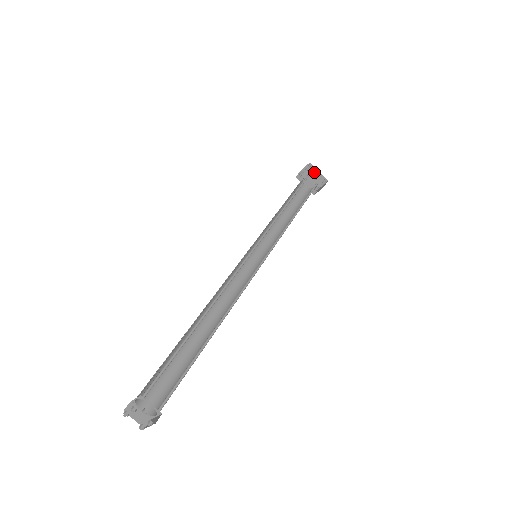
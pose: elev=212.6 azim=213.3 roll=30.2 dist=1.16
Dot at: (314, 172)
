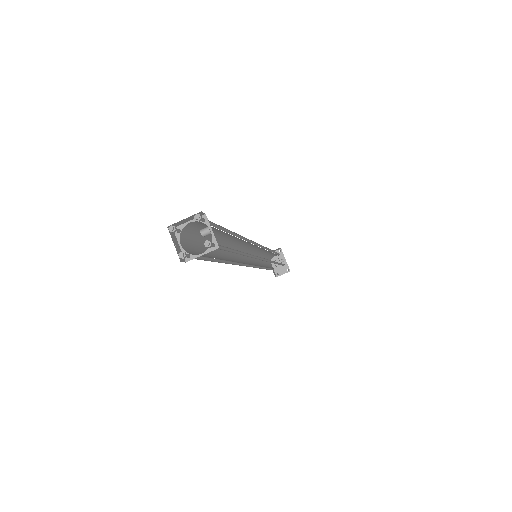
Dot at: (279, 260)
